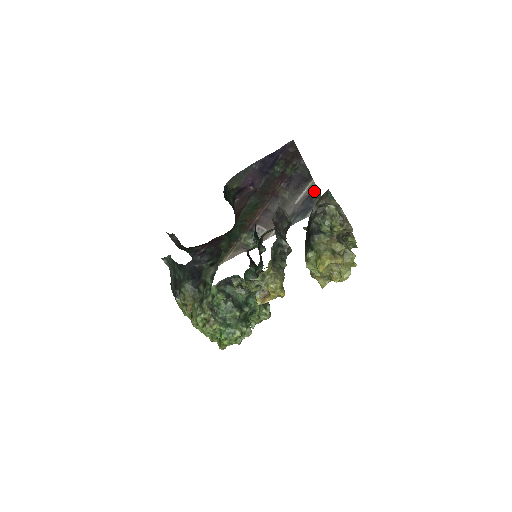
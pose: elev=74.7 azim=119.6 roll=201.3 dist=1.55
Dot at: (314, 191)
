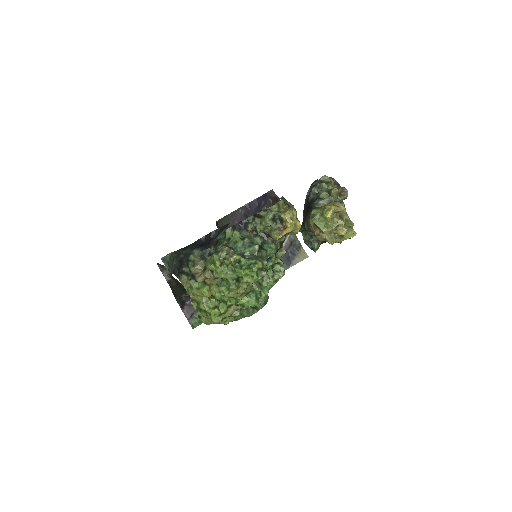
Dot at: (294, 240)
